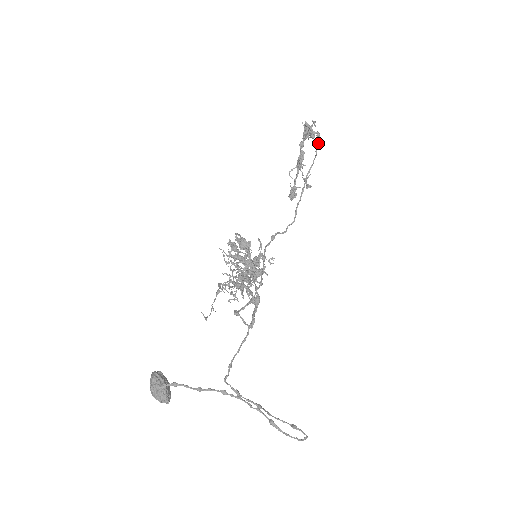
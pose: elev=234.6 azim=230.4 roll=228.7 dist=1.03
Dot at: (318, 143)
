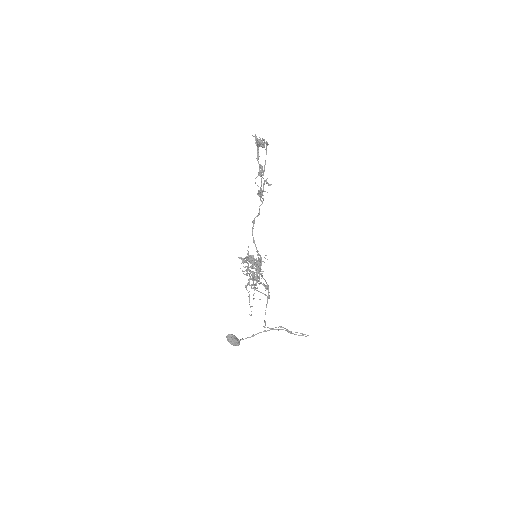
Dot at: (267, 145)
